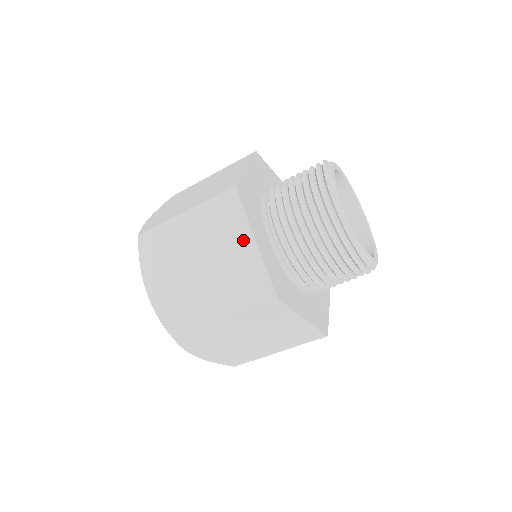
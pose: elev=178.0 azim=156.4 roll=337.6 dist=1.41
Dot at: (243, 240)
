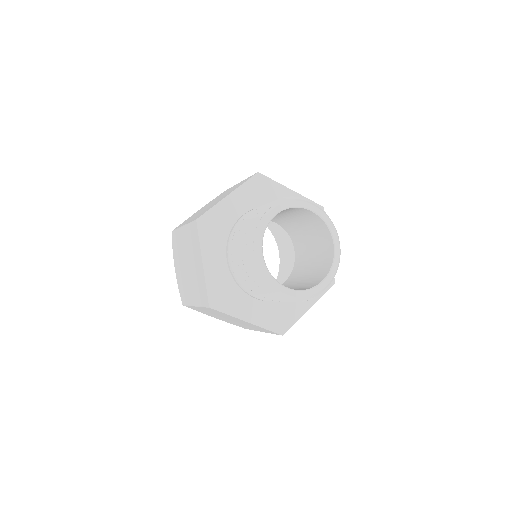
Dot at: (199, 259)
